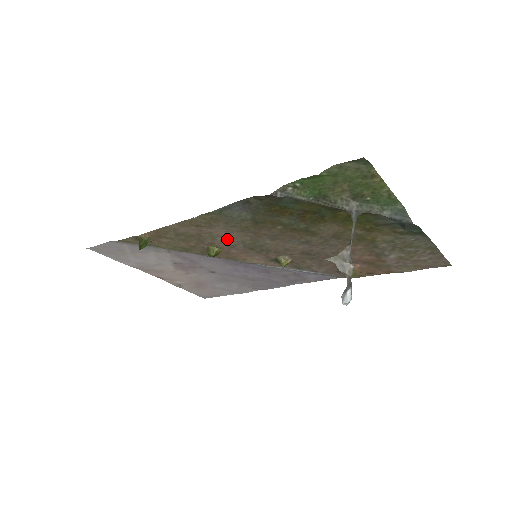
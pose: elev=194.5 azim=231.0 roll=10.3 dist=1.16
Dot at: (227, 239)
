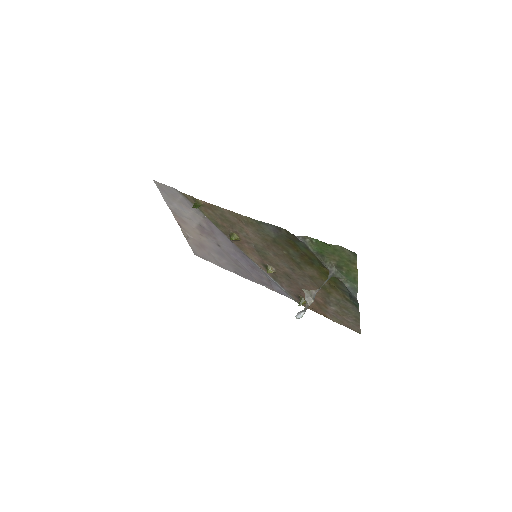
Dot at: (249, 237)
